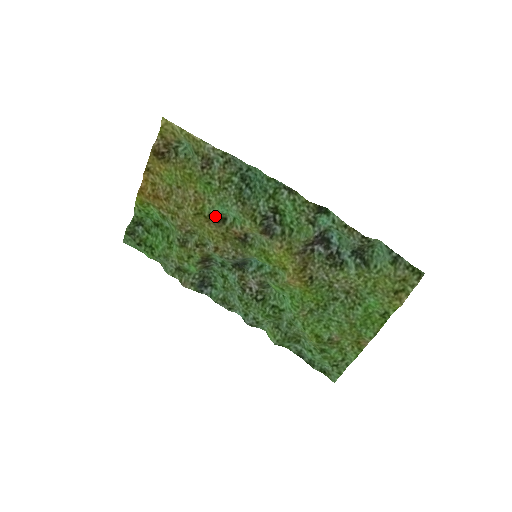
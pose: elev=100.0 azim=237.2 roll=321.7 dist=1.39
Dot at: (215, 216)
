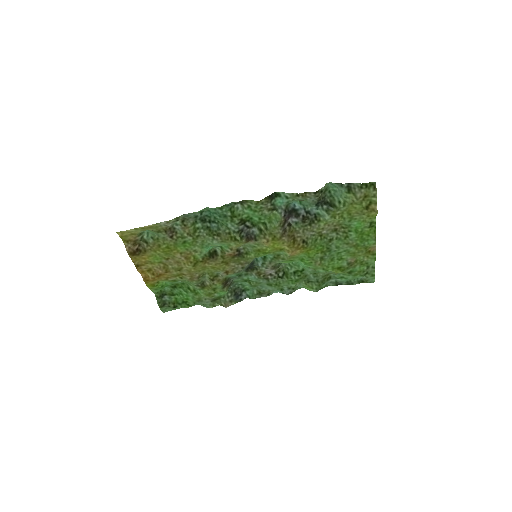
Dot at: (207, 256)
